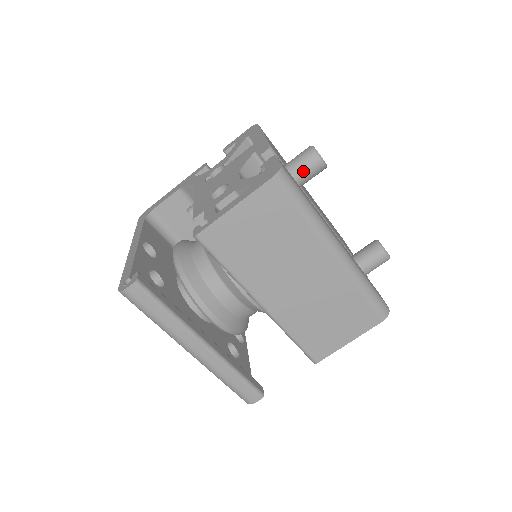
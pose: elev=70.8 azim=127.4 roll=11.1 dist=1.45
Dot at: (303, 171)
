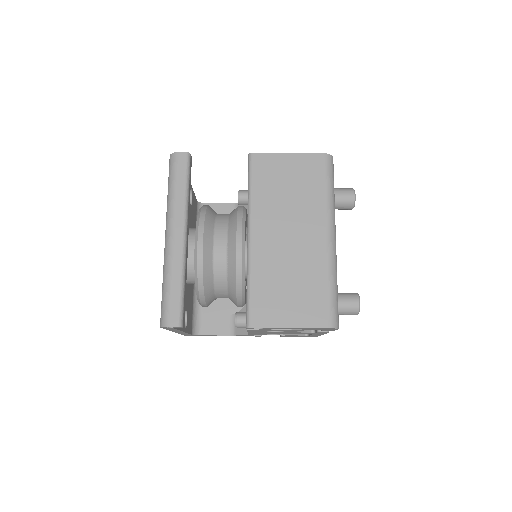
Dot at: (338, 193)
